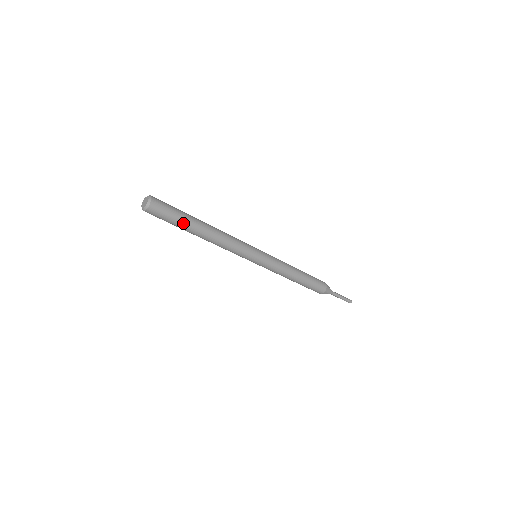
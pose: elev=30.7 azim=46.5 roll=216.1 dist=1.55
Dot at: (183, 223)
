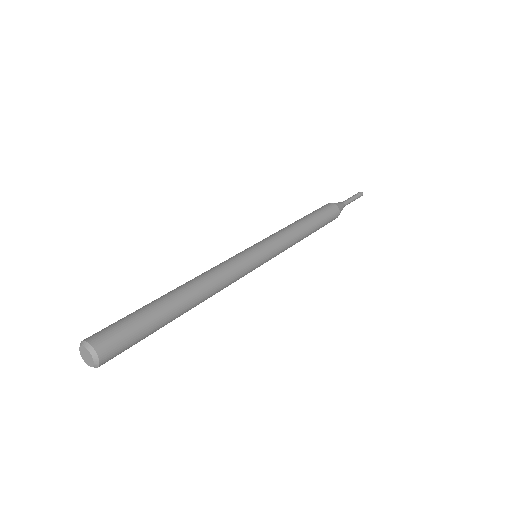
Dot at: (158, 326)
